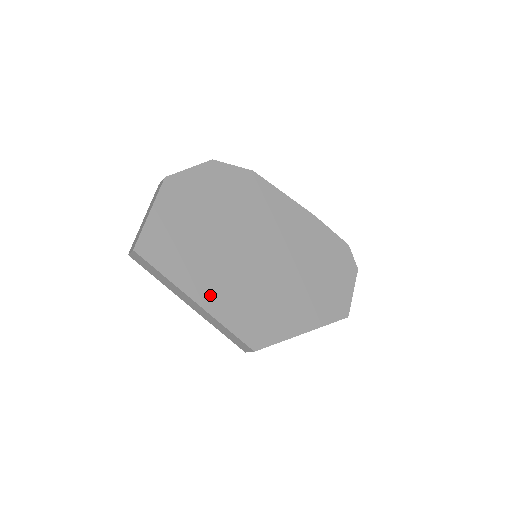
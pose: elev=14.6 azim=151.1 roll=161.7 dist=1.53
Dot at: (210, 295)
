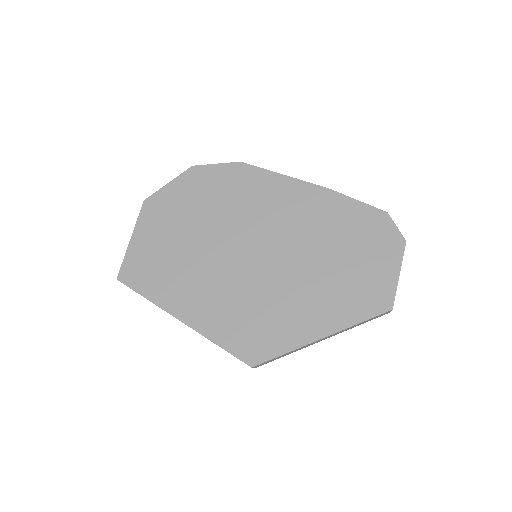
Dot at: (195, 310)
